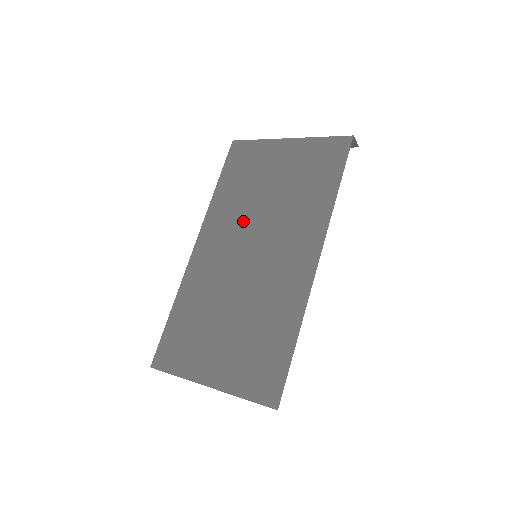
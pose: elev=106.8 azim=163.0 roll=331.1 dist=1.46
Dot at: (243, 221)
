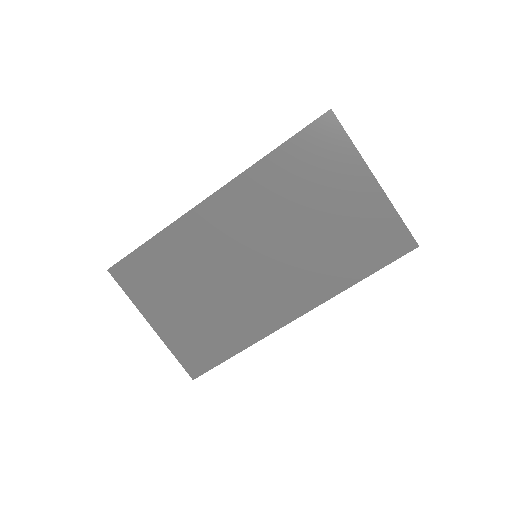
Dot at: (269, 222)
